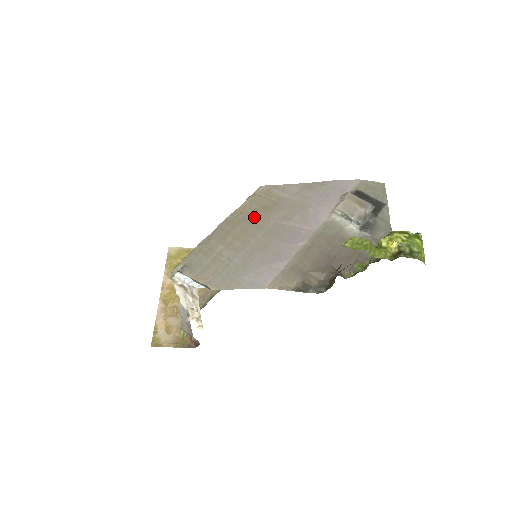
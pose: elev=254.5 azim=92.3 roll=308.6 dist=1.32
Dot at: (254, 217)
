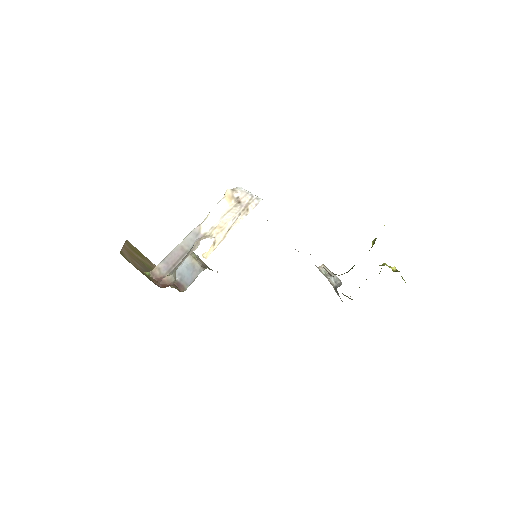
Dot at: occluded
